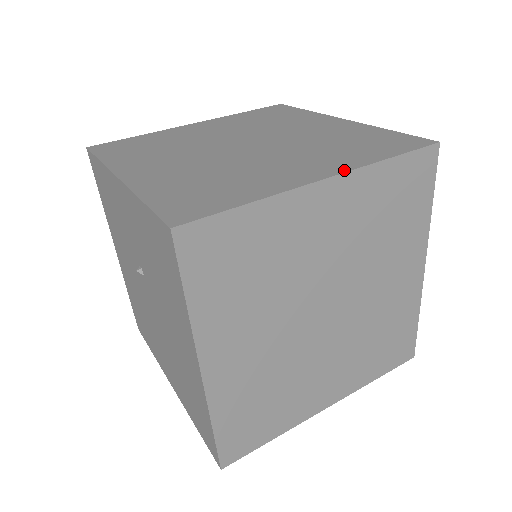
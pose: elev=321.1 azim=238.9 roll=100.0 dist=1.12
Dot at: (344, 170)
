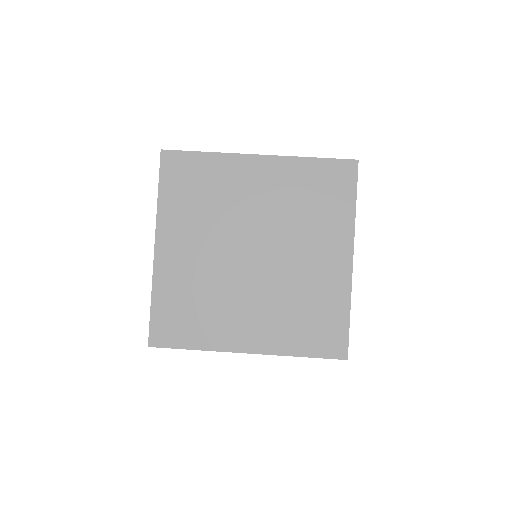
Dot at: (264, 352)
